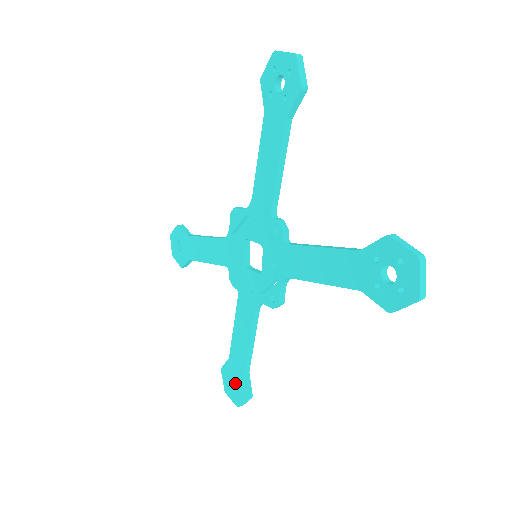
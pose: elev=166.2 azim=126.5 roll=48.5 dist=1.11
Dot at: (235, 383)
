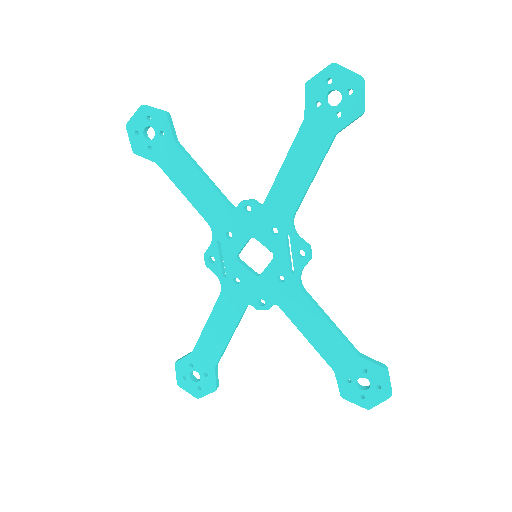
Dot at: (364, 387)
